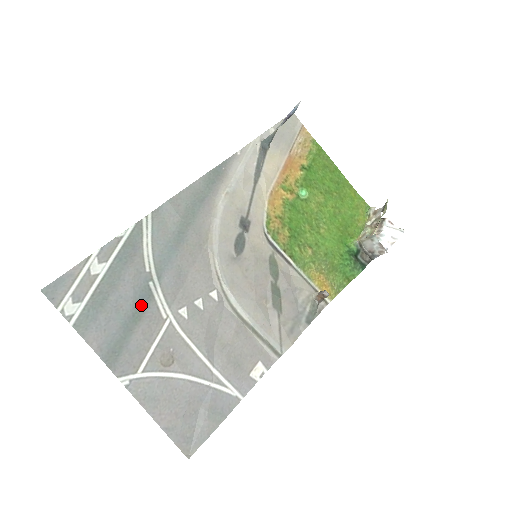
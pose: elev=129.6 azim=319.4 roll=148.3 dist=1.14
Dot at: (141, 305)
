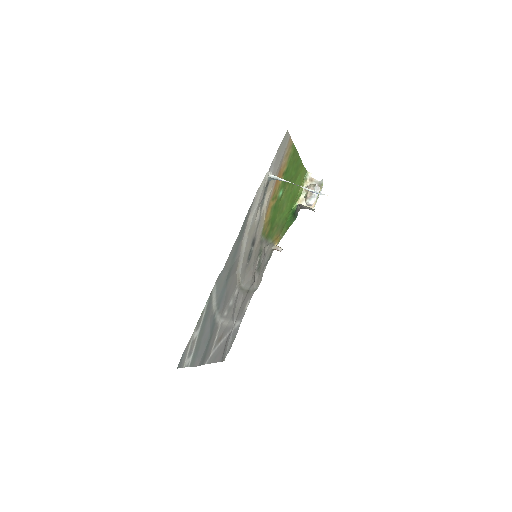
Dot at: (212, 330)
